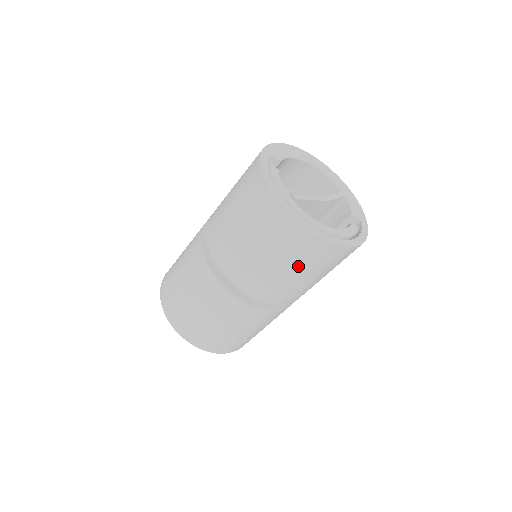
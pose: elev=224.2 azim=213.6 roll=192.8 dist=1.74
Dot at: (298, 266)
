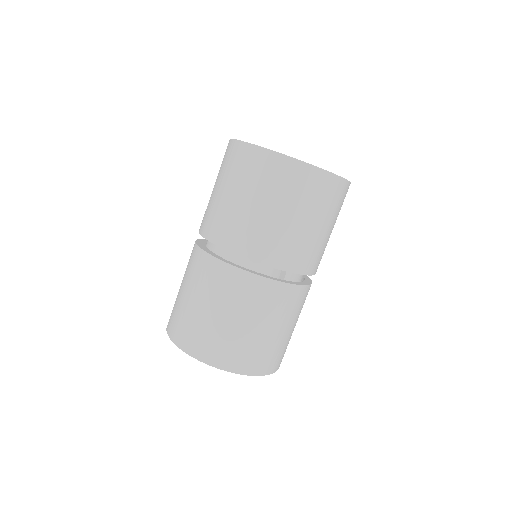
Dot at: (230, 181)
